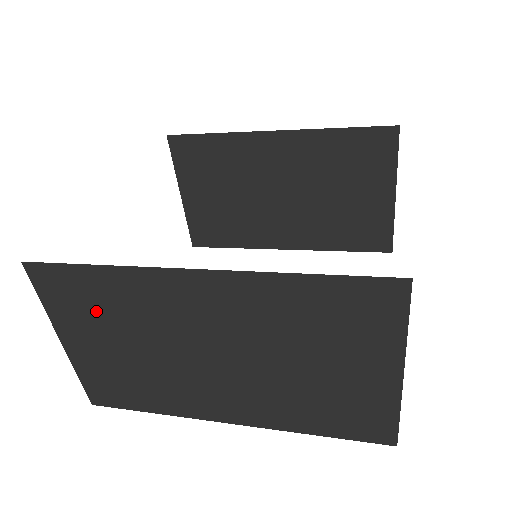
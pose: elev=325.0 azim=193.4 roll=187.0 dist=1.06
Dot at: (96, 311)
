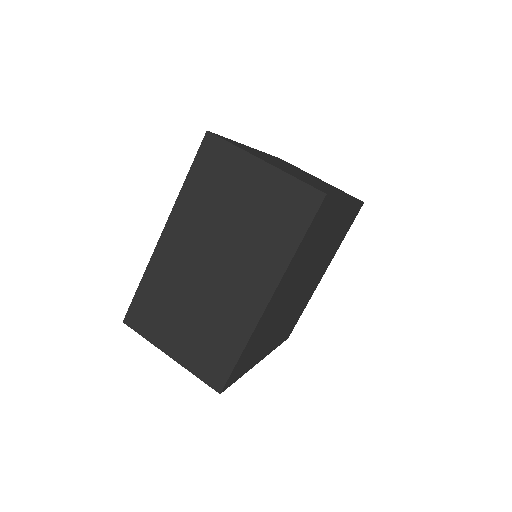
Dot at: (161, 310)
